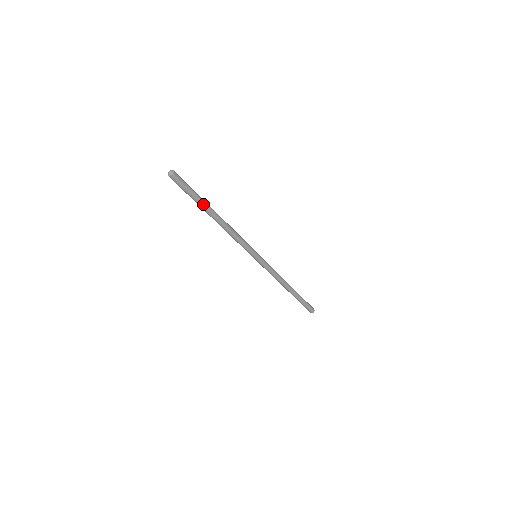
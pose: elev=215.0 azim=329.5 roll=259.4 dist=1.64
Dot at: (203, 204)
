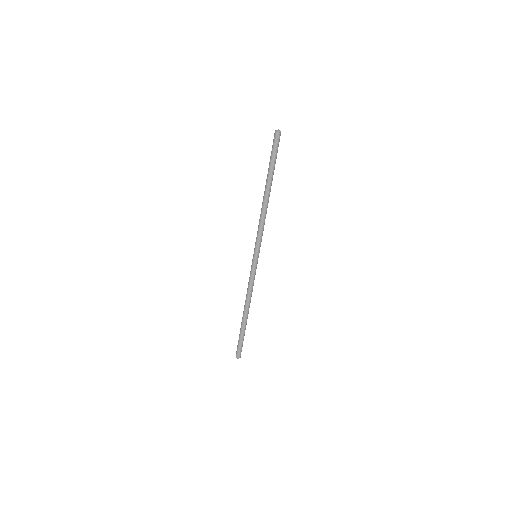
Dot at: (271, 174)
